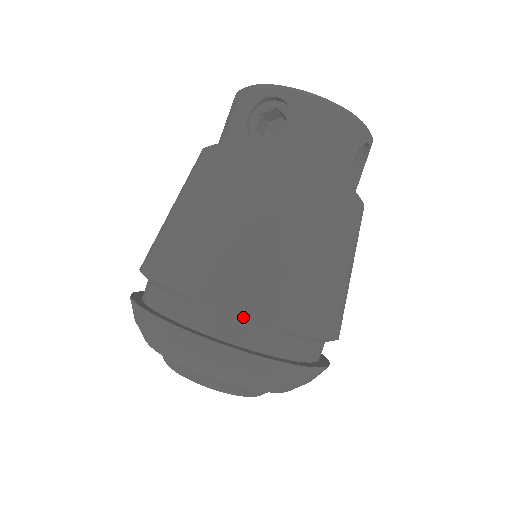
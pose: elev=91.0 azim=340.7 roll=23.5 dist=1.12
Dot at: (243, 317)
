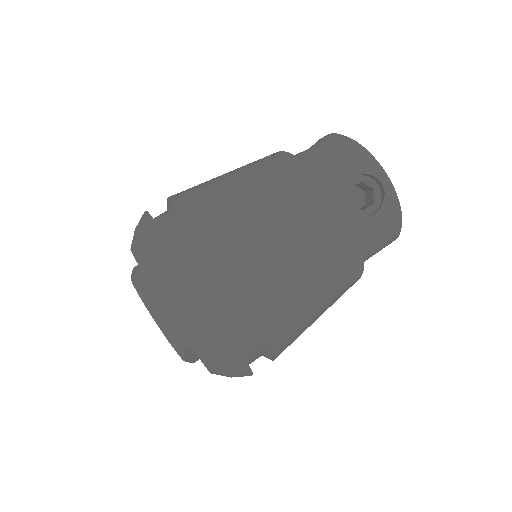
Dot at: (260, 329)
